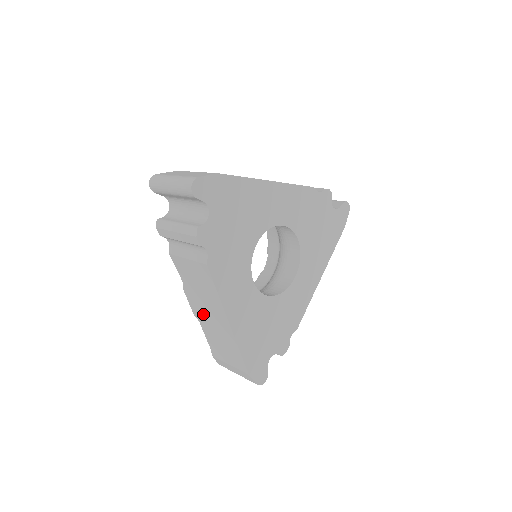
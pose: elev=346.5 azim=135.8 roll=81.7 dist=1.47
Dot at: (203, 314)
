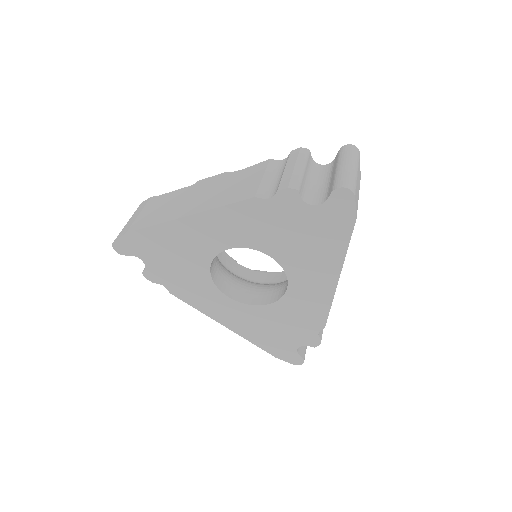
Dot at: occluded
